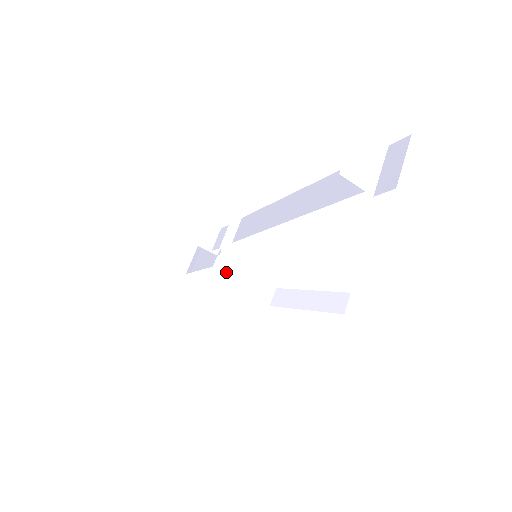
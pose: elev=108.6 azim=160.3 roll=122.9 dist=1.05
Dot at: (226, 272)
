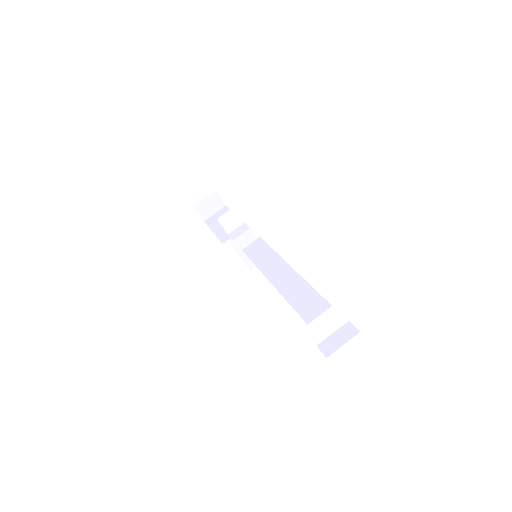
Dot at: occluded
